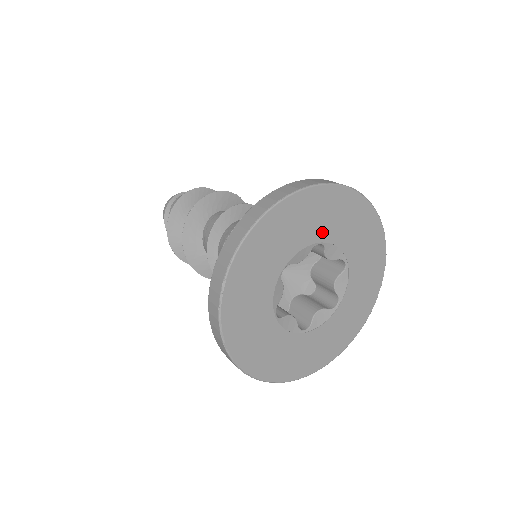
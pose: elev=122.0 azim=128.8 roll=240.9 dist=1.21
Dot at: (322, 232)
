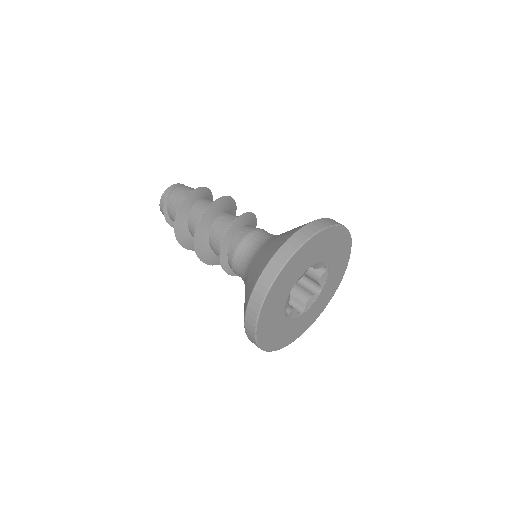
Dot at: (315, 259)
